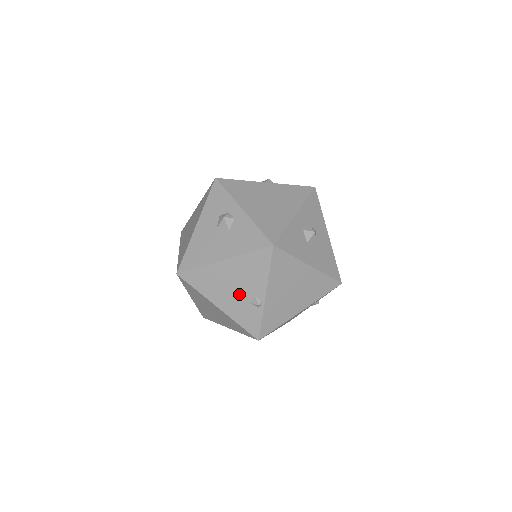
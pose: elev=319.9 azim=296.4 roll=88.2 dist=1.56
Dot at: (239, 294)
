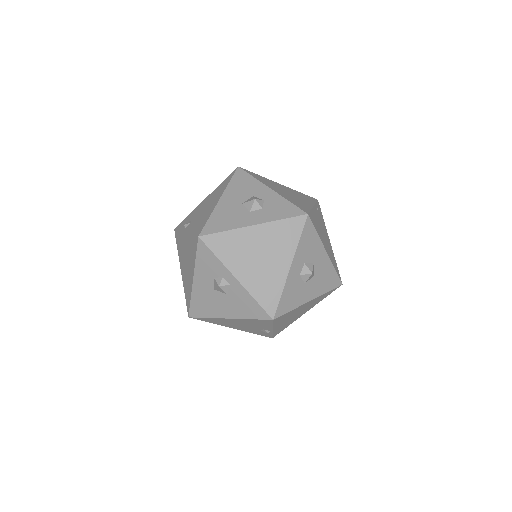
Dot at: (249, 327)
